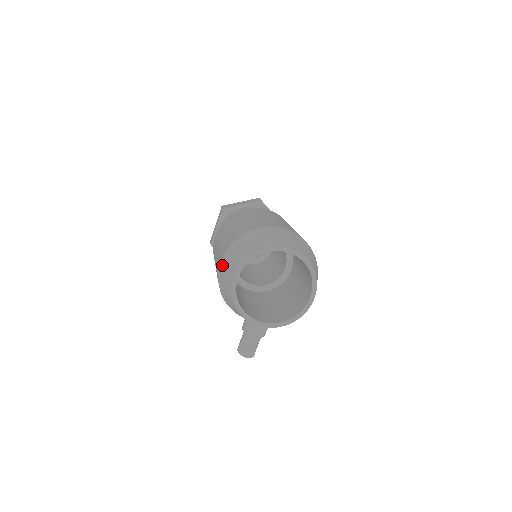
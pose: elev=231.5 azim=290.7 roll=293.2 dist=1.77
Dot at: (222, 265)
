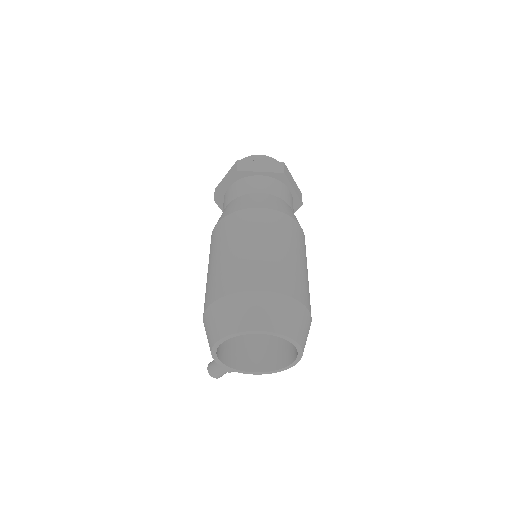
Dot at: (210, 311)
